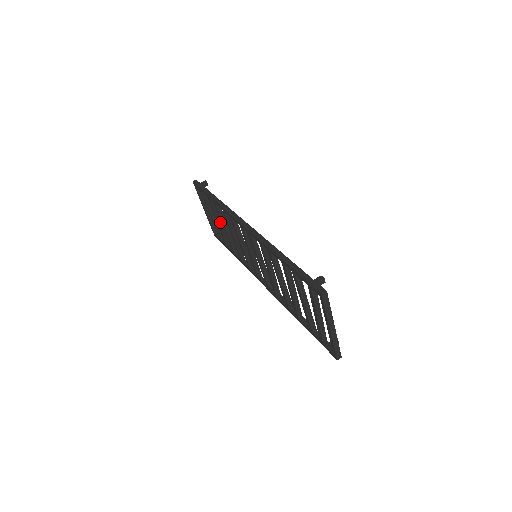
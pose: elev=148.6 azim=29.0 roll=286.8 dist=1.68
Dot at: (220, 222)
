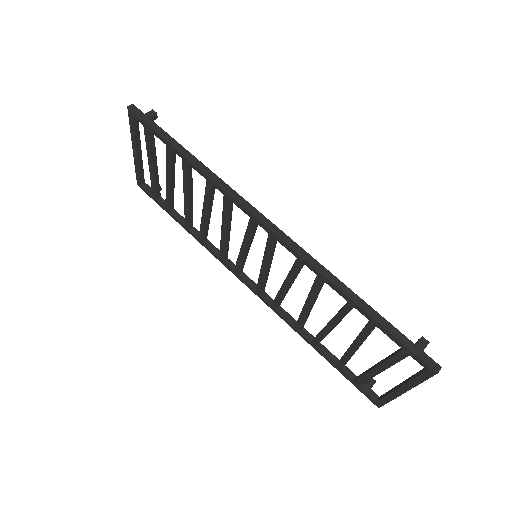
Dot at: (172, 181)
